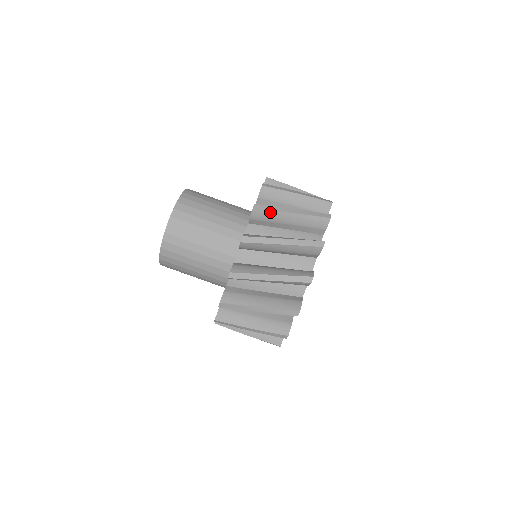
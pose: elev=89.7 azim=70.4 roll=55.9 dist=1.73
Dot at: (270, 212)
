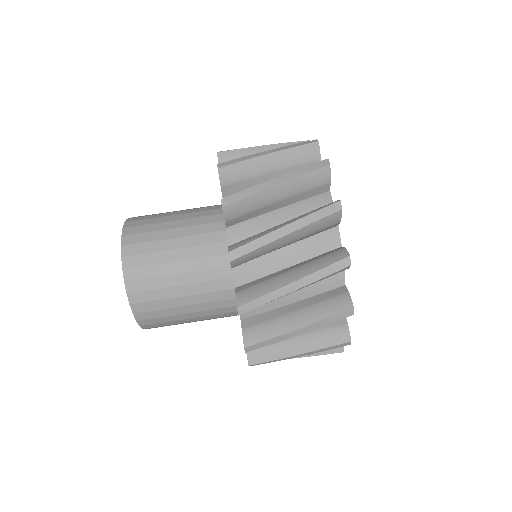
Dot at: (247, 199)
